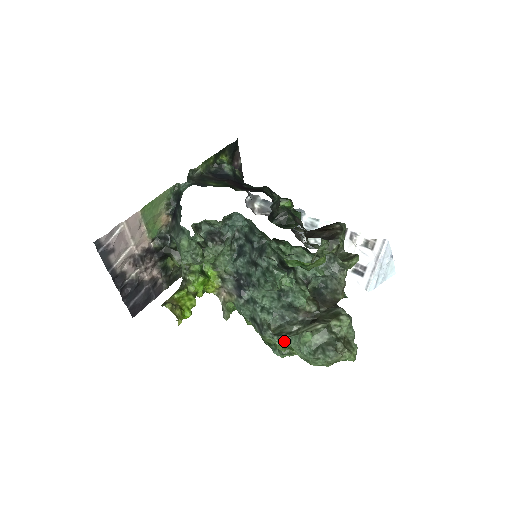
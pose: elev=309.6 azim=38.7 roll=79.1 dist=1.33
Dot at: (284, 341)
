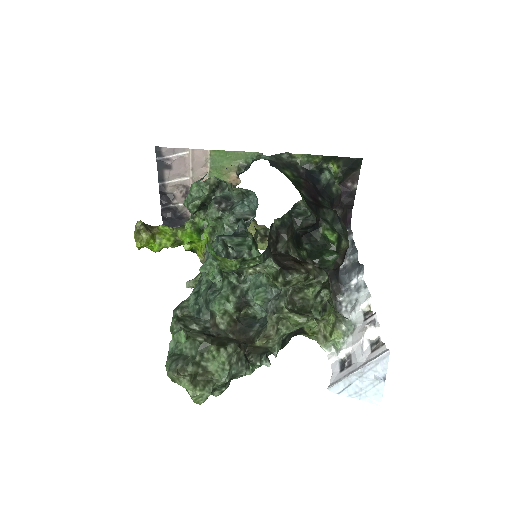
Dot at: (175, 328)
